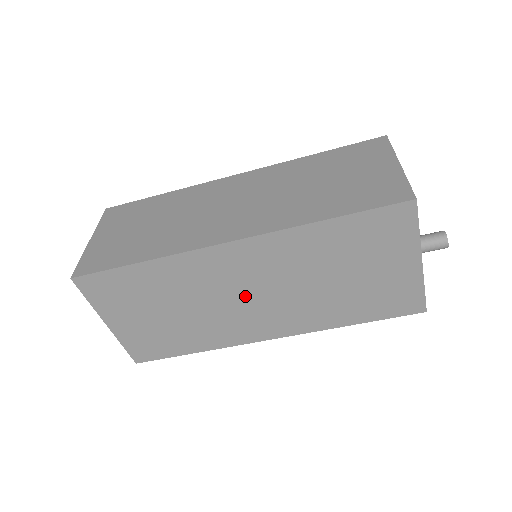
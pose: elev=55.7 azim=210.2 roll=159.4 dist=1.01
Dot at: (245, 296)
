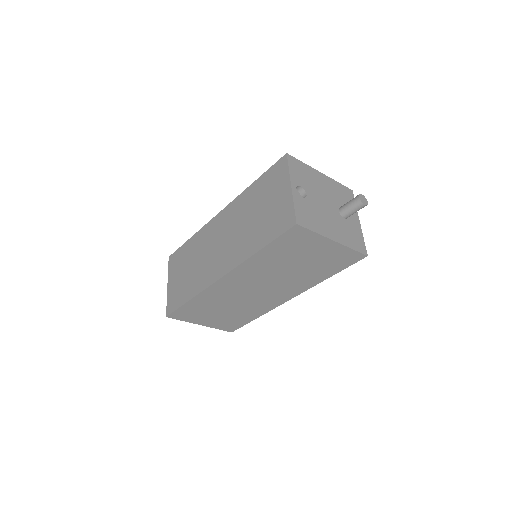
Dot at: (254, 291)
